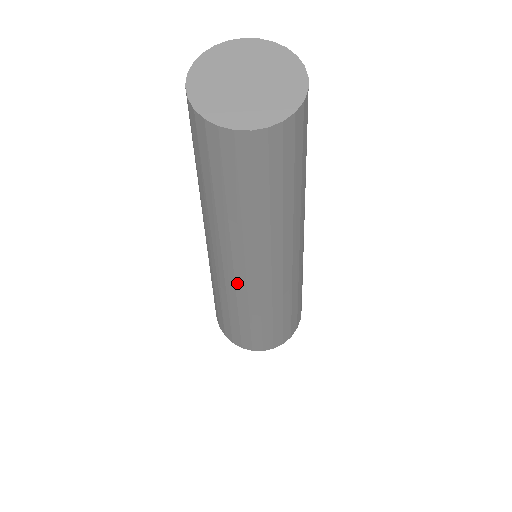
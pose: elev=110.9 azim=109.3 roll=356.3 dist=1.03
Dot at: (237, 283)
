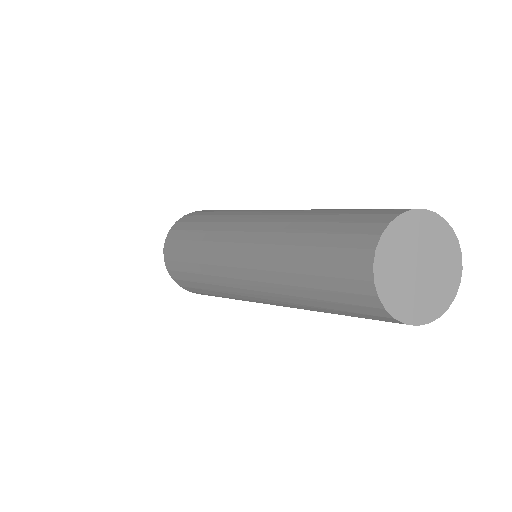
Dot at: occluded
